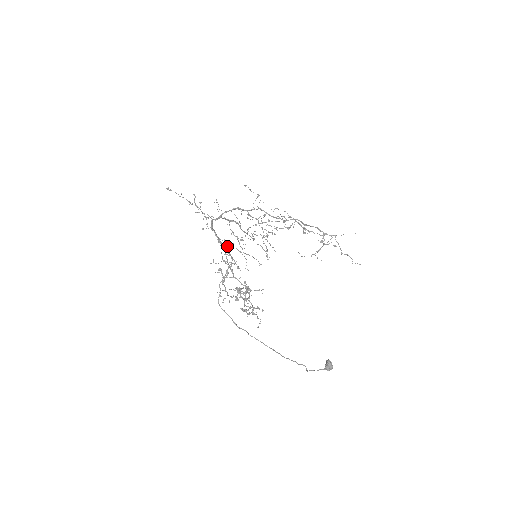
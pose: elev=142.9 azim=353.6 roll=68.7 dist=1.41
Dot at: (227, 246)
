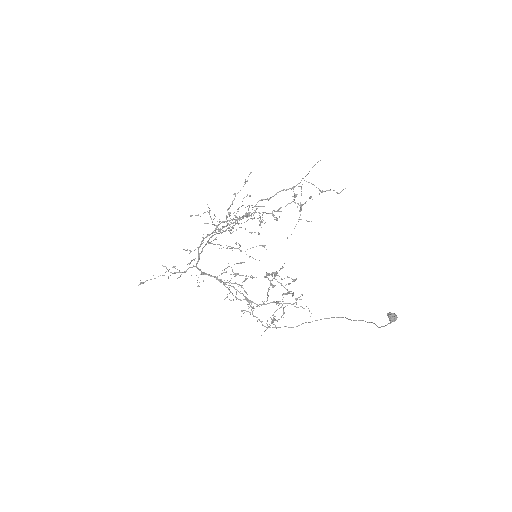
Dot at: occluded
